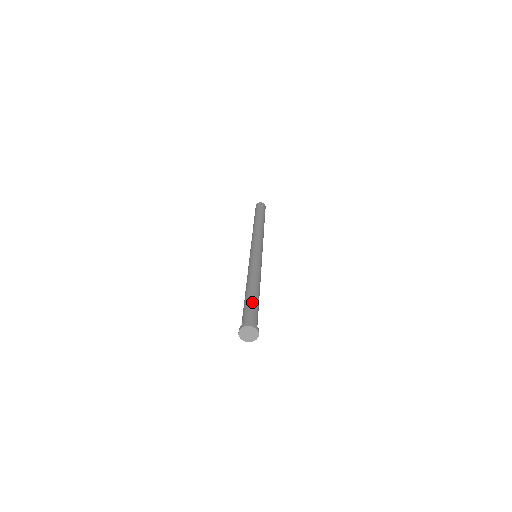
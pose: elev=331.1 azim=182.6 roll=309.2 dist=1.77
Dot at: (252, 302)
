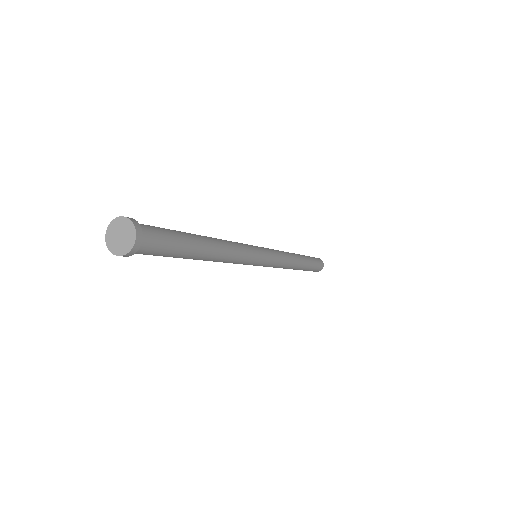
Dot at: occluded
